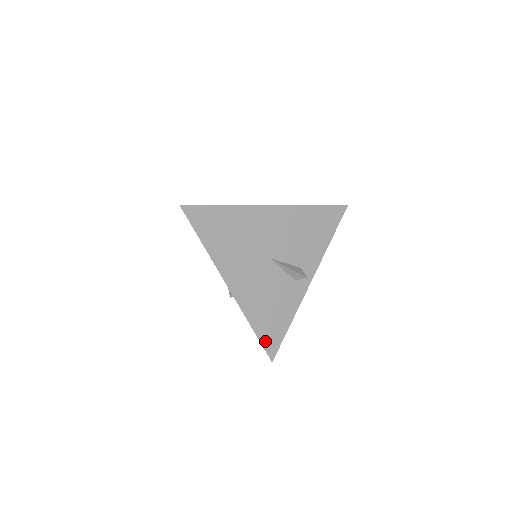
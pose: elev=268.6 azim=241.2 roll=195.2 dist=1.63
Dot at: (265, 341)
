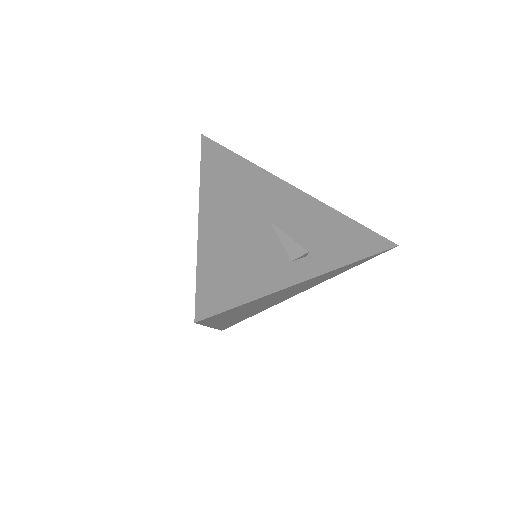
Dot at: (204, 290)
